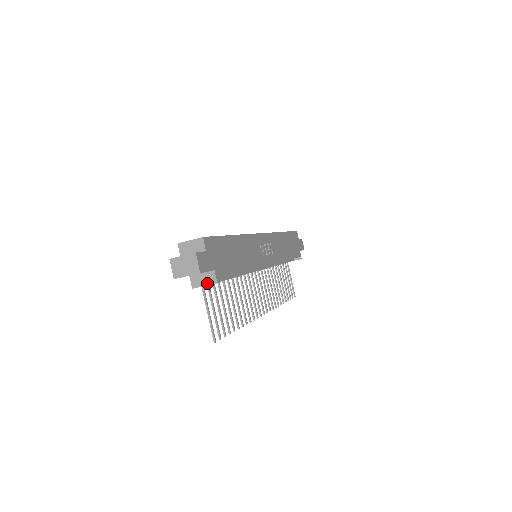
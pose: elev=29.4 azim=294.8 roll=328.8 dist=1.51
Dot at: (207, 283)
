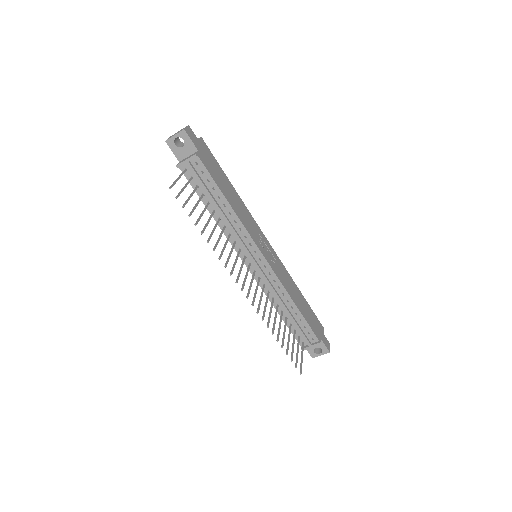
Dot at: (188, 158)
